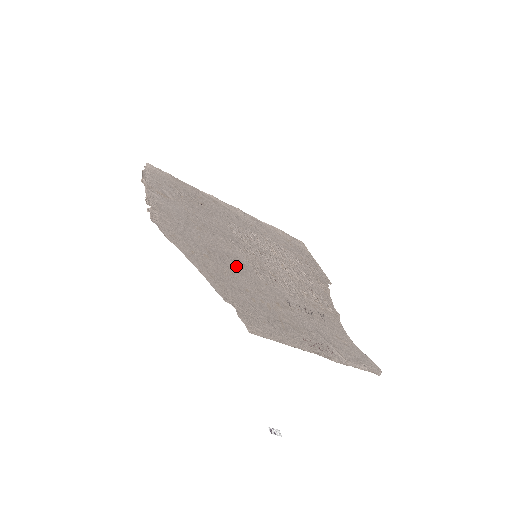
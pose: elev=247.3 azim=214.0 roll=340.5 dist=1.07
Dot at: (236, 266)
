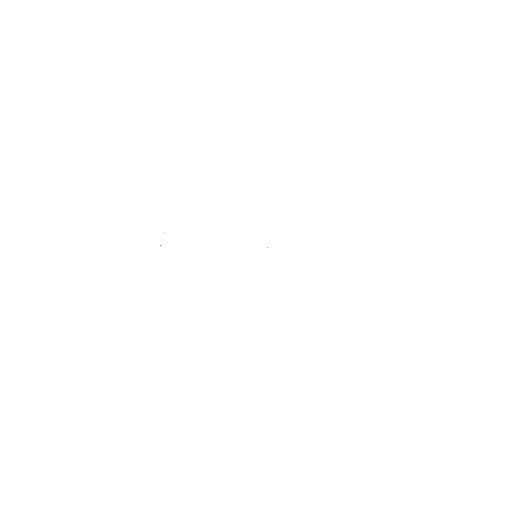
Dot at: occluded
